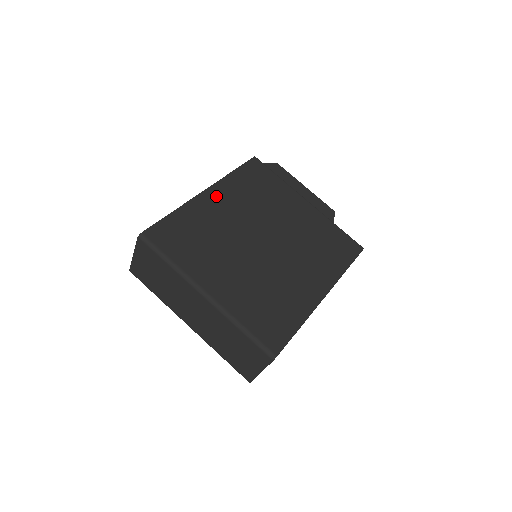
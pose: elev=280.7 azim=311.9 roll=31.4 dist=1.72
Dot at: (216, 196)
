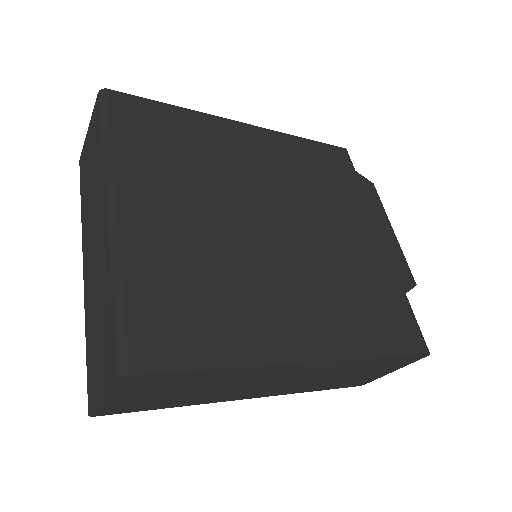
Dot at: (254, 138)
